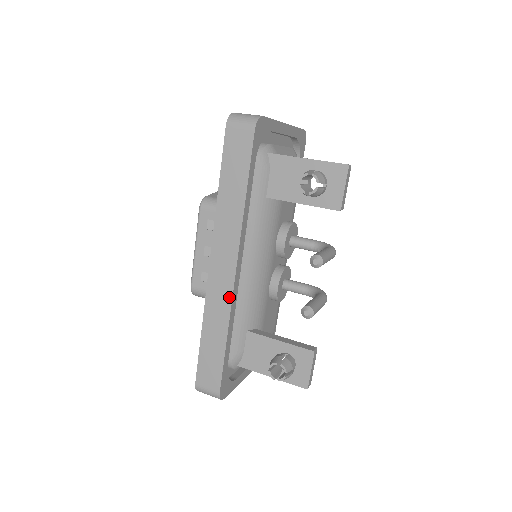
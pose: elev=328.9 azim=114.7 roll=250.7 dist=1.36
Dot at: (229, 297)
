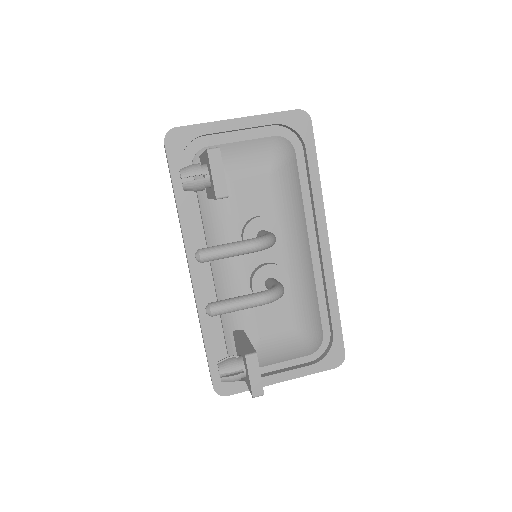
Dot at: (195, 296)
